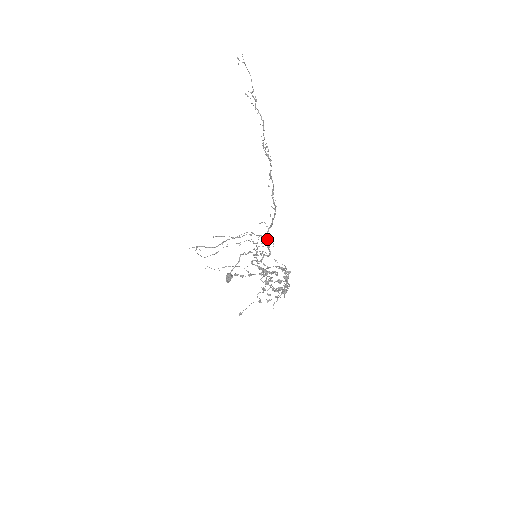
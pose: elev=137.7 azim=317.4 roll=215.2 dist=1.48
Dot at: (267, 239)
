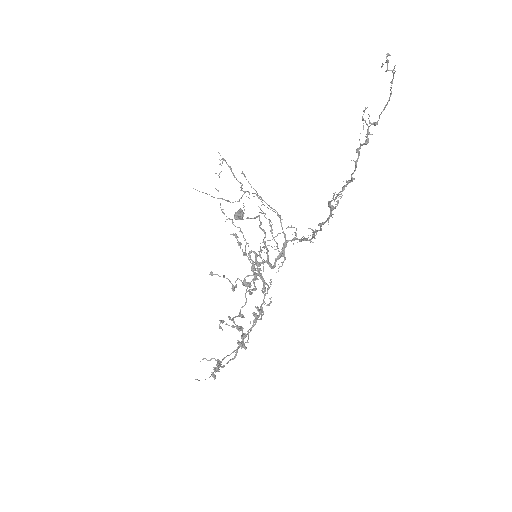
Dot at: occluded
